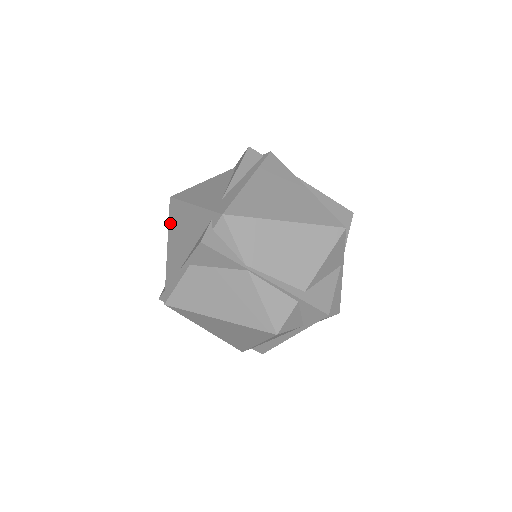
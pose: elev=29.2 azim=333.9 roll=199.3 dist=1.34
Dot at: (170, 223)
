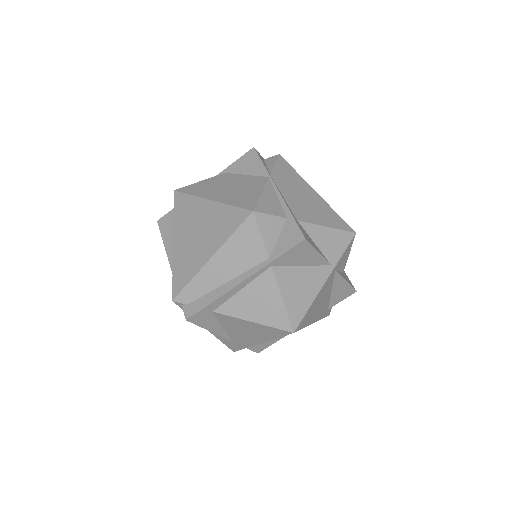
Dot at: occluded
